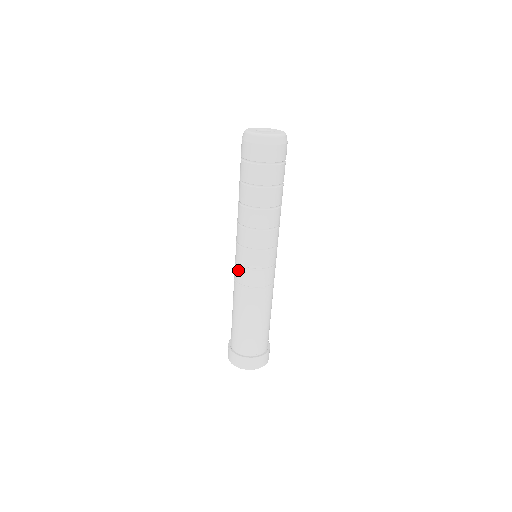
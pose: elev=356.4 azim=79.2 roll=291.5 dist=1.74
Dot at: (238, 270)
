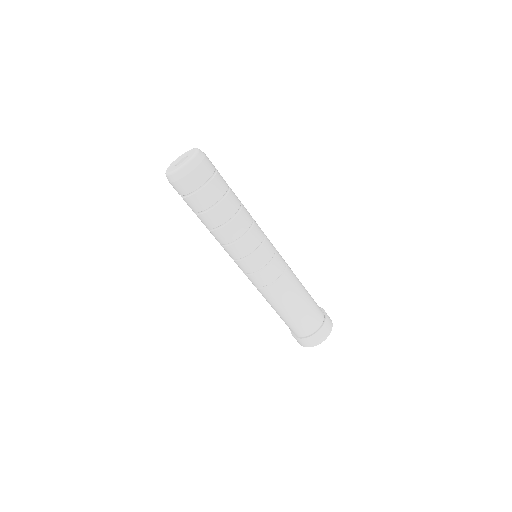
Dot at: (261, 276)
